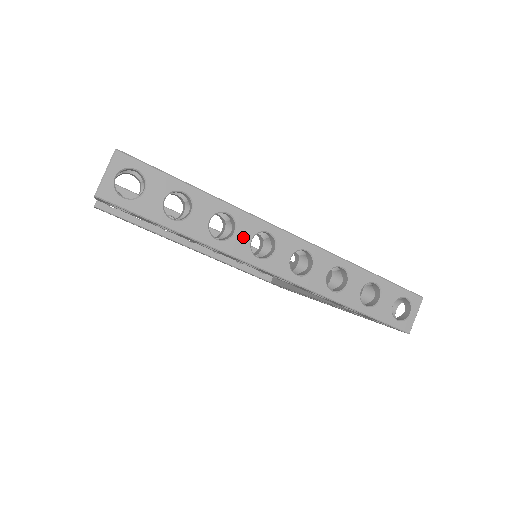
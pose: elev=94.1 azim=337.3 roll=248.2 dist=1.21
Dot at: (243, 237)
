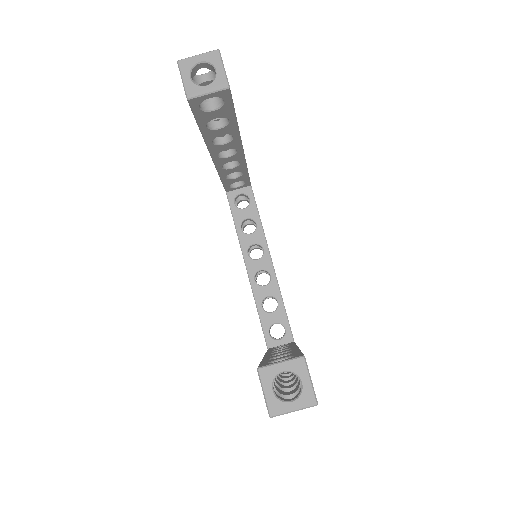
Dot at: occluded
